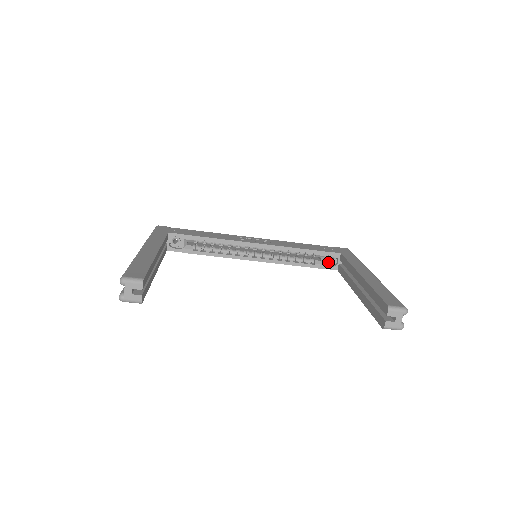
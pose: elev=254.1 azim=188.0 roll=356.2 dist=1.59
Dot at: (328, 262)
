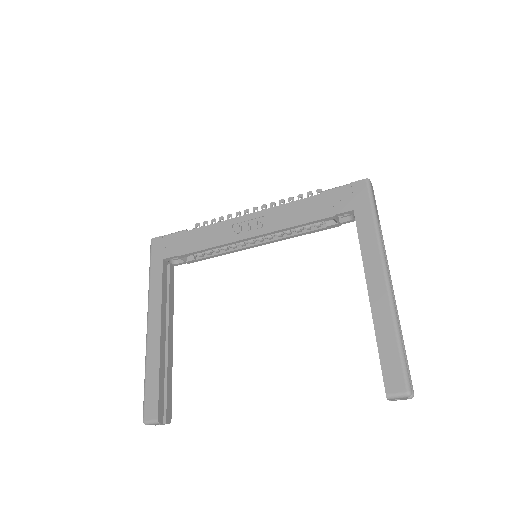
Dot at: (343, 216)
